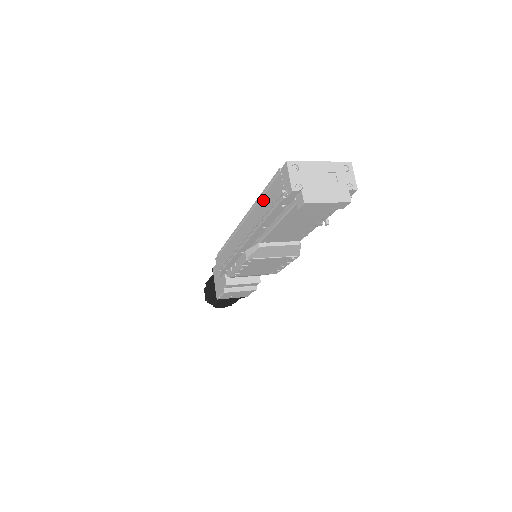
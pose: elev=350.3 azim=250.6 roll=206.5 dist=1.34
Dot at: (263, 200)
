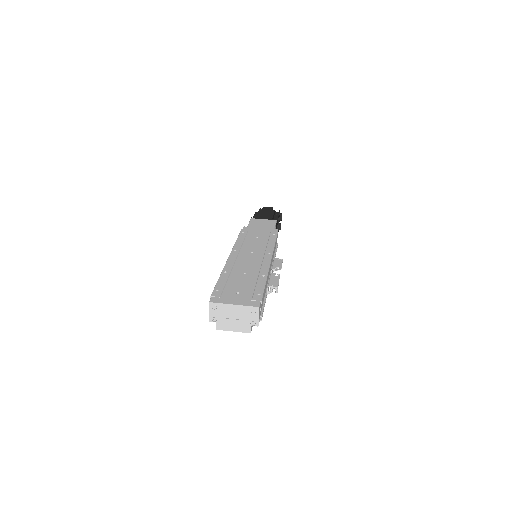
Dot at: occluded
